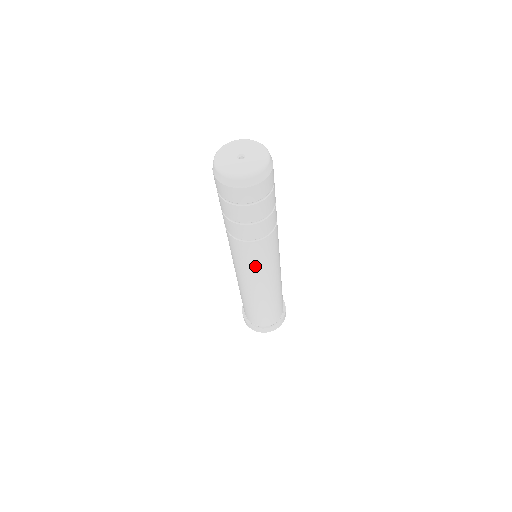
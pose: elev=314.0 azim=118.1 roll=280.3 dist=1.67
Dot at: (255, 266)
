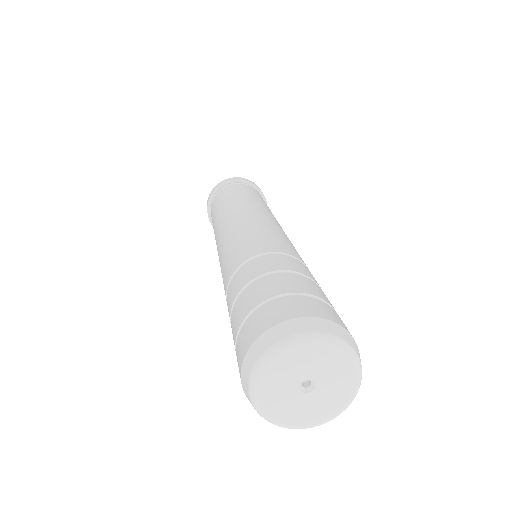
Dot at: occluded
